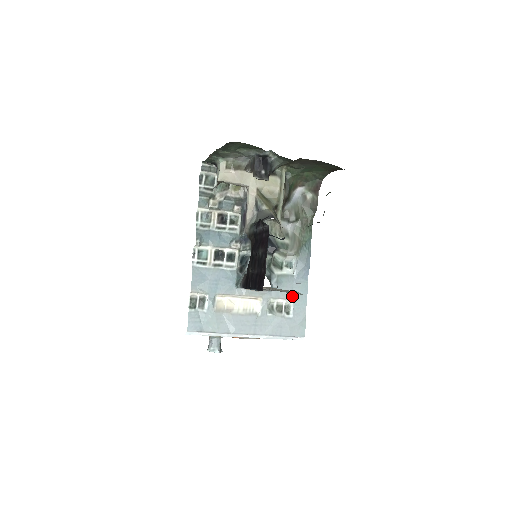
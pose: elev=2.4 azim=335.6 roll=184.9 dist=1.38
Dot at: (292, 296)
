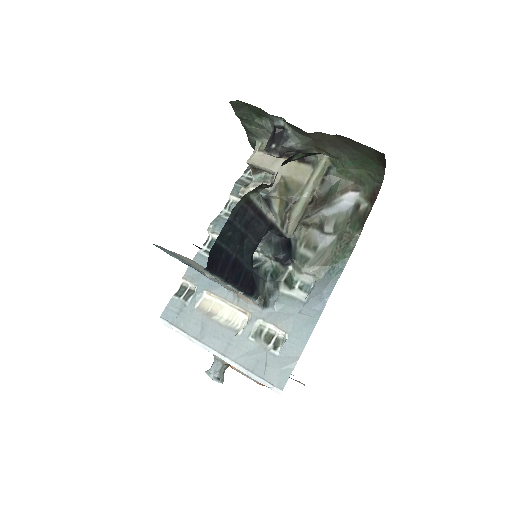
Dot at: (289, 327)
